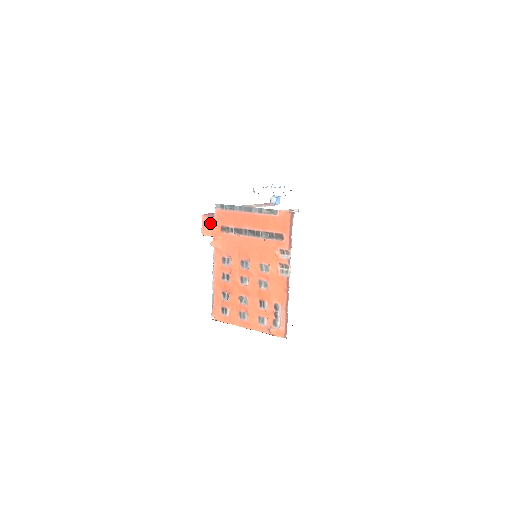
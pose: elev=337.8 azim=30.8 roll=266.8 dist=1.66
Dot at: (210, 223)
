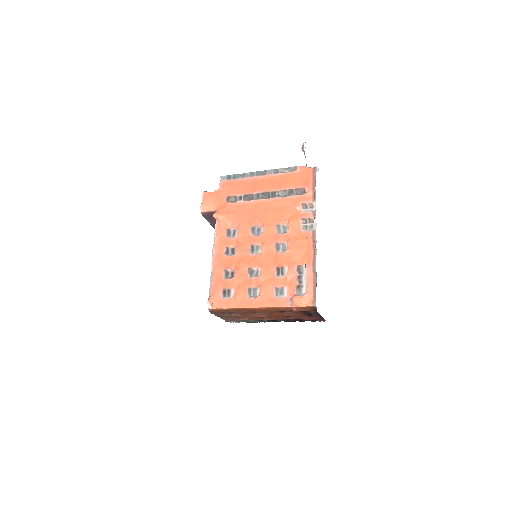
Dot at: (213, 197)
